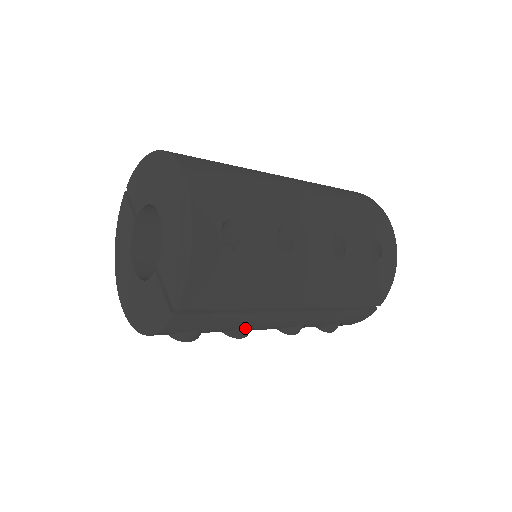
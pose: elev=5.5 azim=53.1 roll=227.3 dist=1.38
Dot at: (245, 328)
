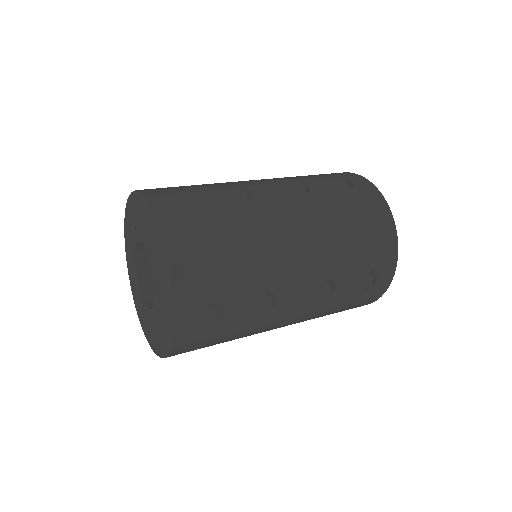
Dot at: occluded
